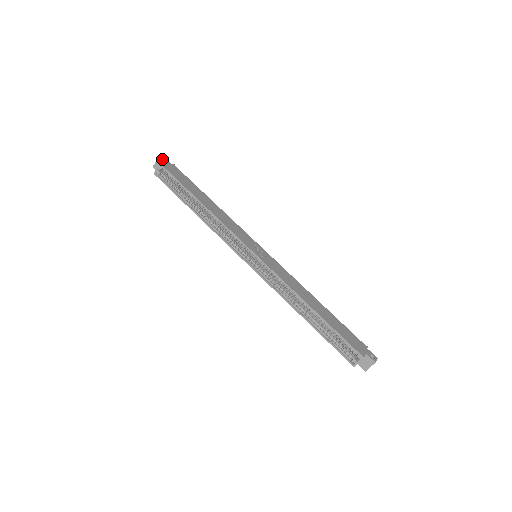
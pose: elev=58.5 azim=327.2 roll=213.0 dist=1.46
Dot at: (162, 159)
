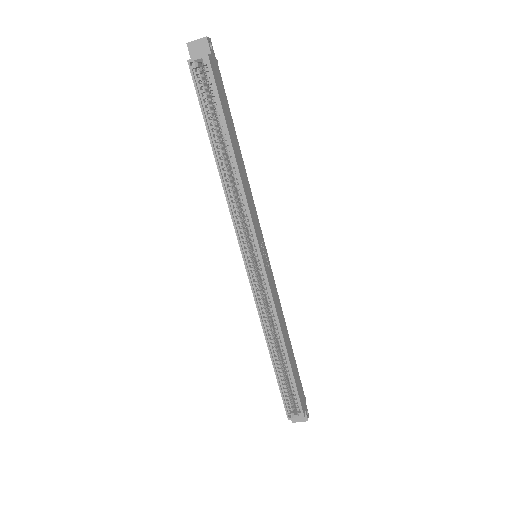
Dot at: (209, 44)
